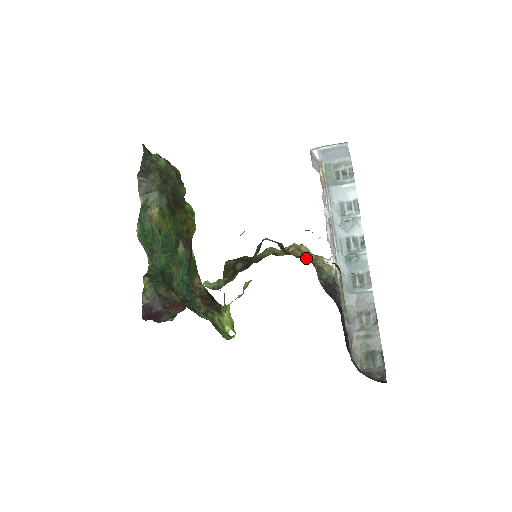
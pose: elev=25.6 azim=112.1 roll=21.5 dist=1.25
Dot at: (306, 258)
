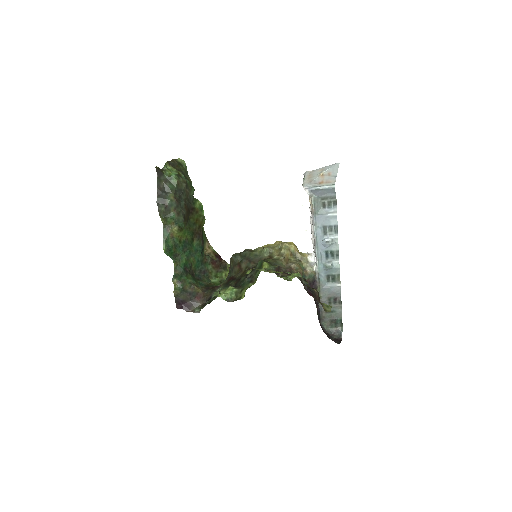
Dot at: (294, 268)
